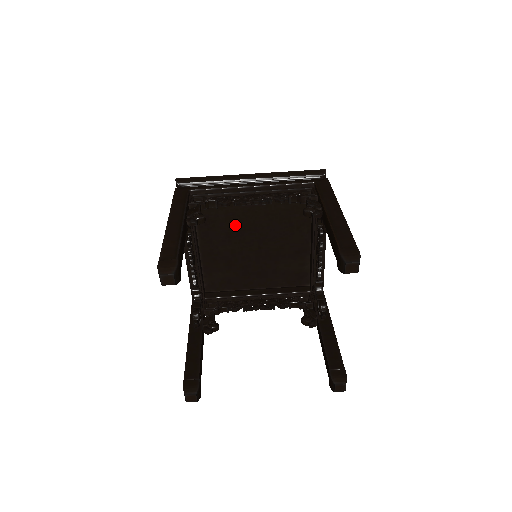
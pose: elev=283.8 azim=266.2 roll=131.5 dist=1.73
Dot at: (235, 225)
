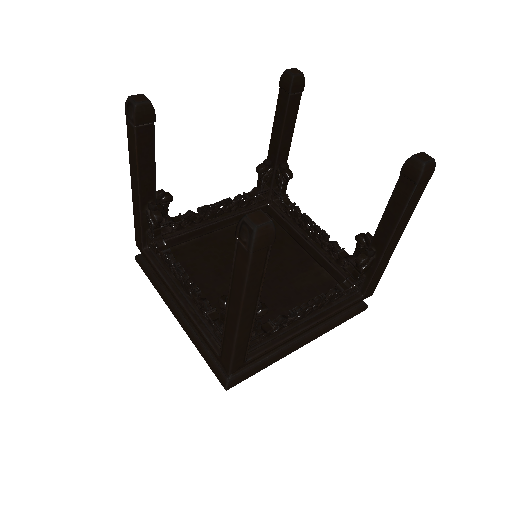
Dot at: (218, 261)
